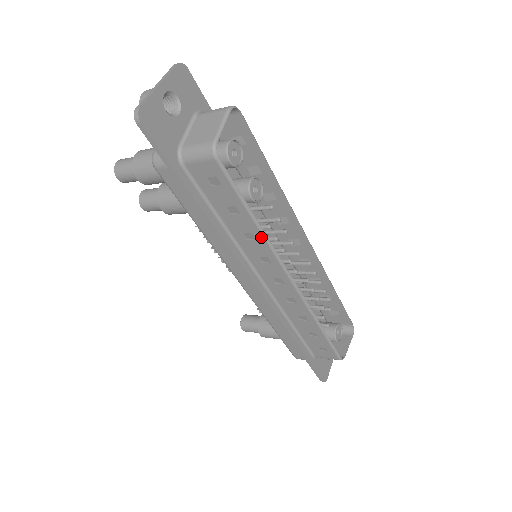
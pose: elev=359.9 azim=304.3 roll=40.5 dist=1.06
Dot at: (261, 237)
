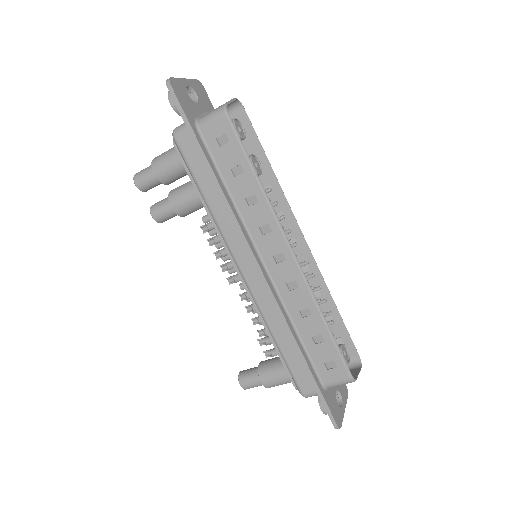
Dot at: (262, 197)
